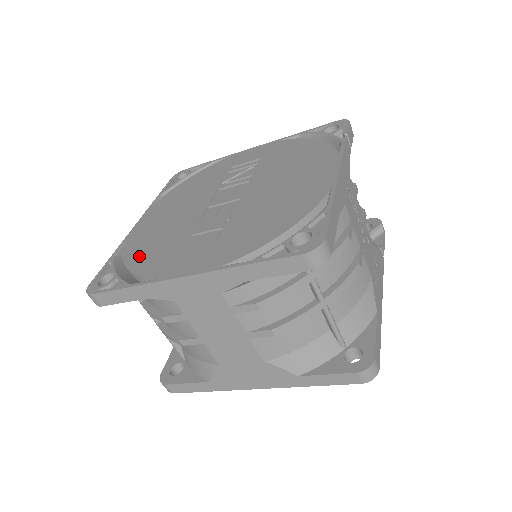
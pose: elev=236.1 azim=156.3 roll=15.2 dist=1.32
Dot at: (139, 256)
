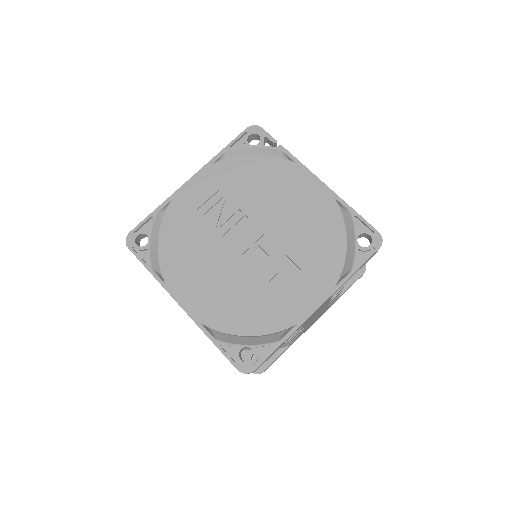
Dot at: (247, 323)
